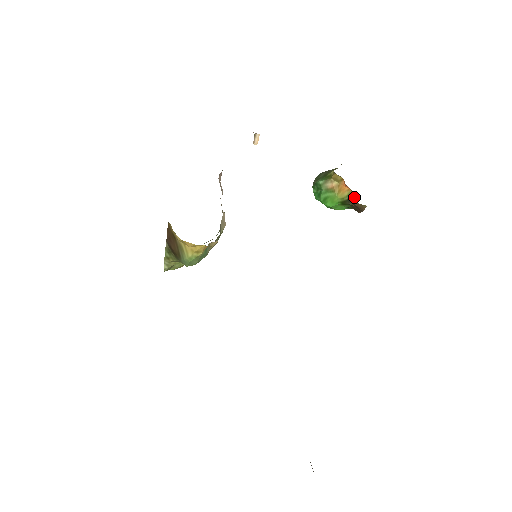
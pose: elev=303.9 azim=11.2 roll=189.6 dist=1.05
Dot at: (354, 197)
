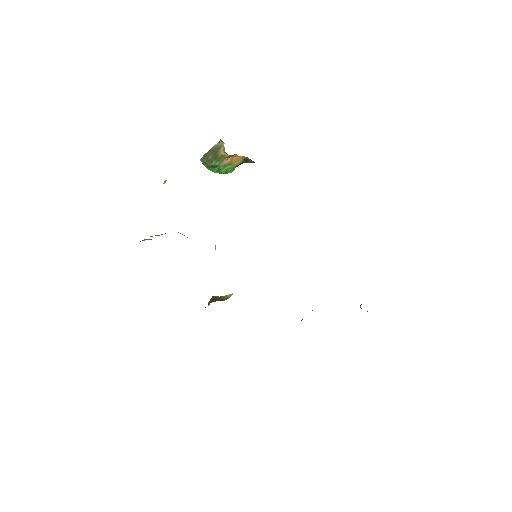
Dot at: (250, 160)
